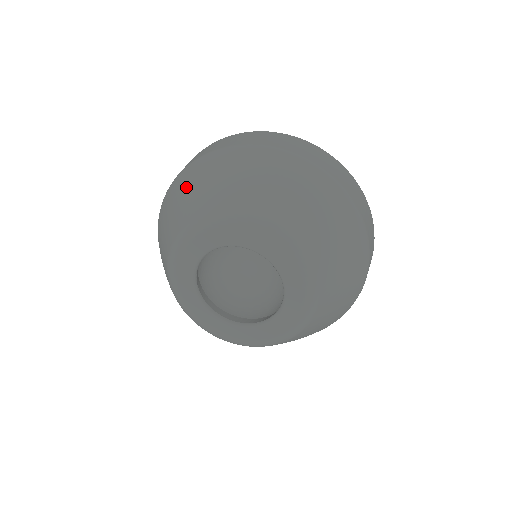
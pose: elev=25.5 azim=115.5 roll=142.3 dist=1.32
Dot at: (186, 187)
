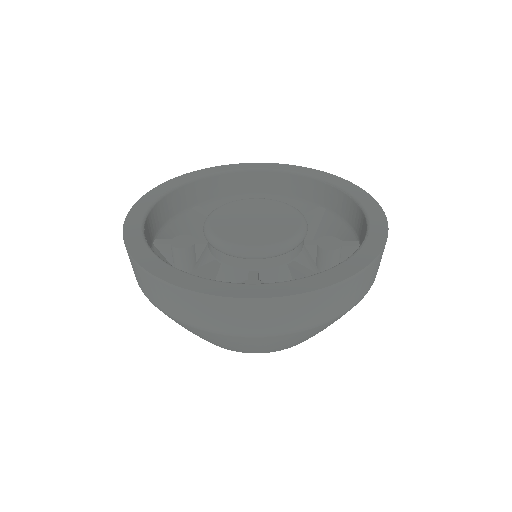
Dot at: (212, 340)
